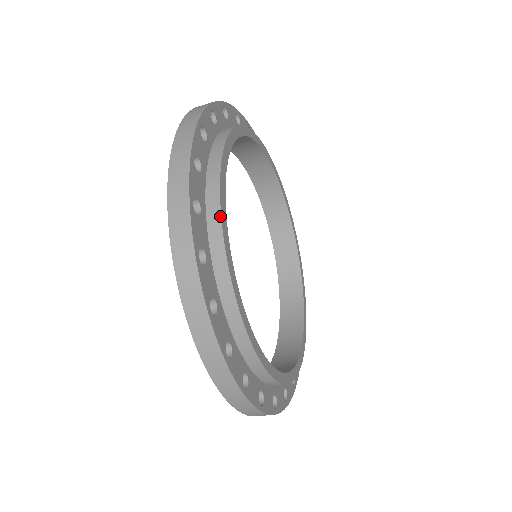
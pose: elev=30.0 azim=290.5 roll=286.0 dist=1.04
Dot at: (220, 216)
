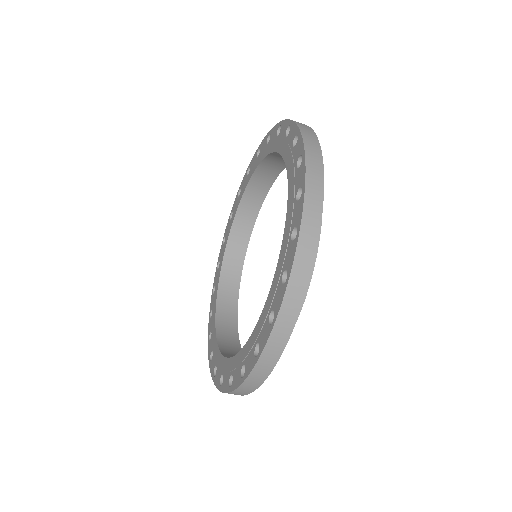
Dot at: occluded
